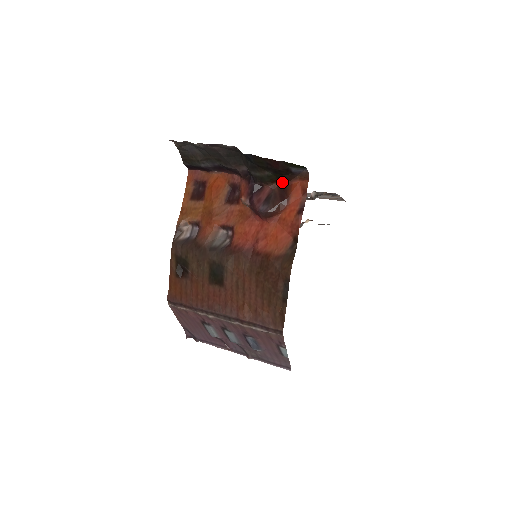
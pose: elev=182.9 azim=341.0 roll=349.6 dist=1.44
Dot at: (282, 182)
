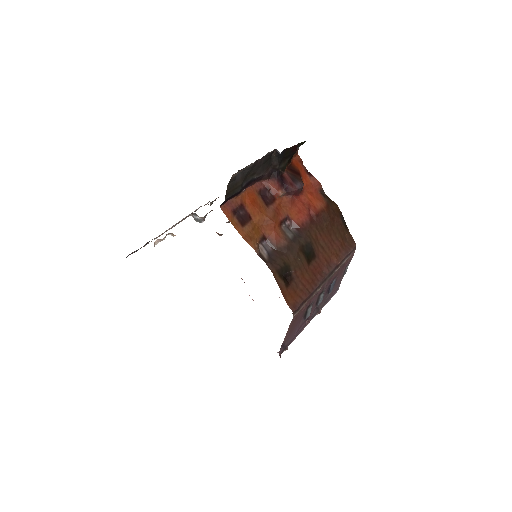
Dot at: (288, 165)
